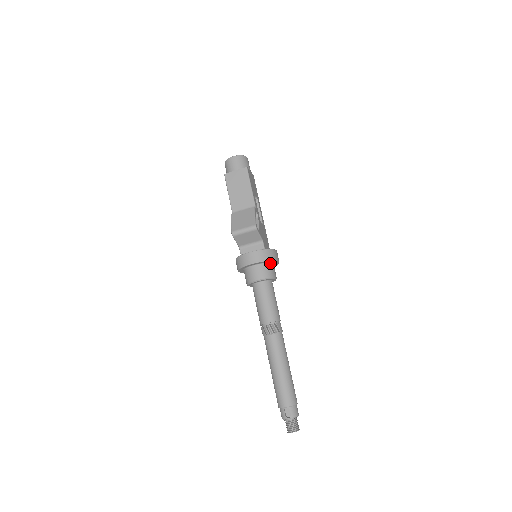
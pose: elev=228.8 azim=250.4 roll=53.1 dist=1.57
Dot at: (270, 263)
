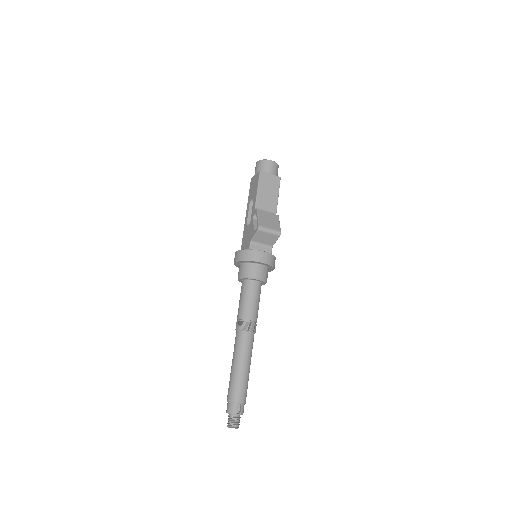
Dot at: (268, 269)
